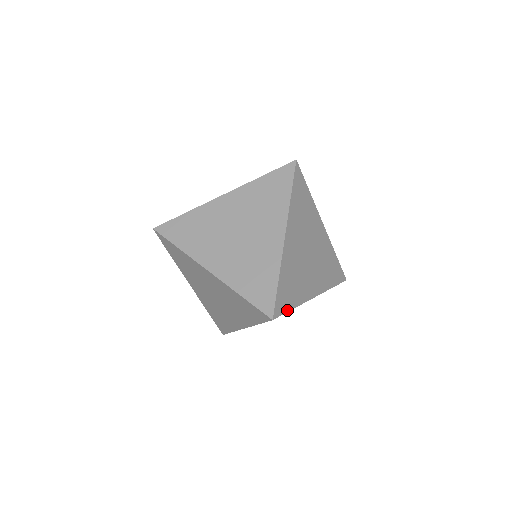
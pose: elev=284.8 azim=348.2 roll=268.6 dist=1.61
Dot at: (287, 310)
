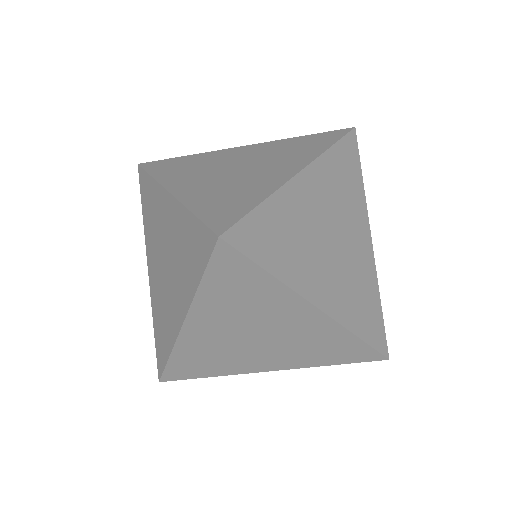
Dot at: (256, 260)
